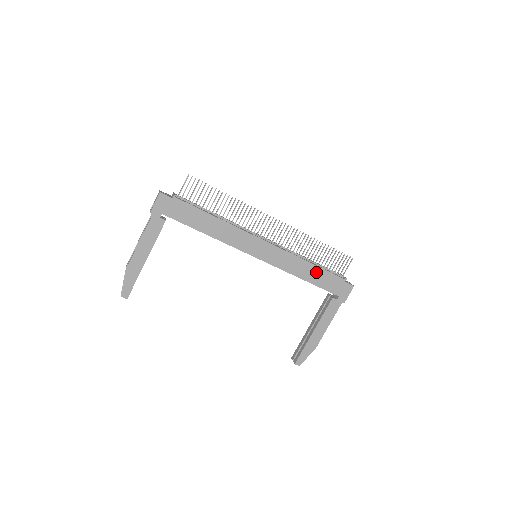
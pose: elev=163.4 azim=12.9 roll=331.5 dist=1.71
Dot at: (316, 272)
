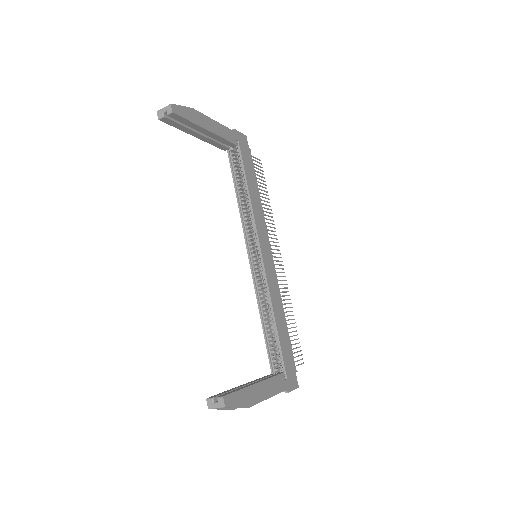
Dot at: (284, 330)
